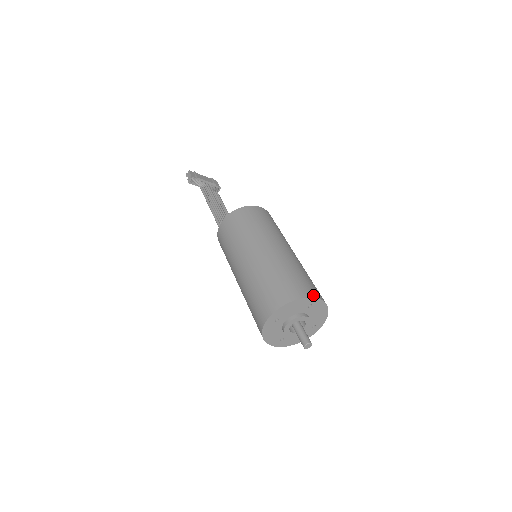
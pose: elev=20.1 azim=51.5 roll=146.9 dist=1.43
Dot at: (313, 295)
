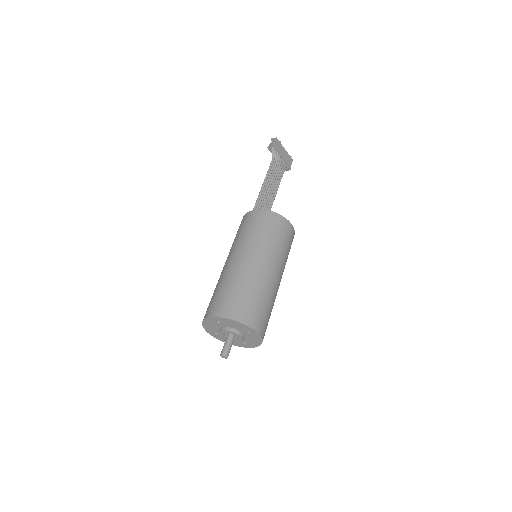
Dot at: (256, 328)
